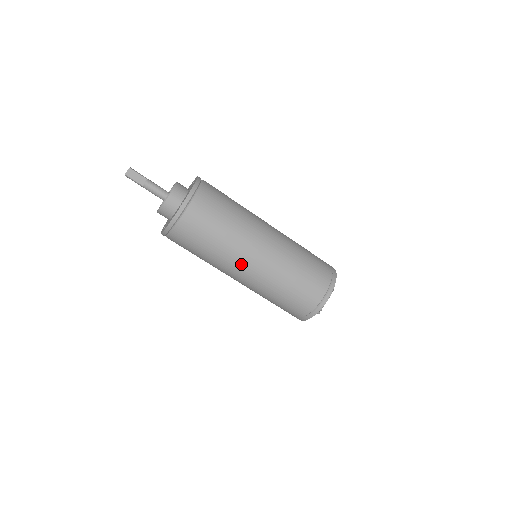
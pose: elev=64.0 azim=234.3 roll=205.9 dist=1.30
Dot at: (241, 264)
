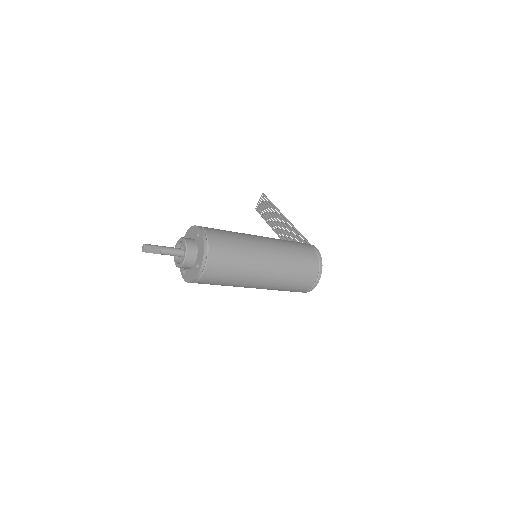
Dot at: (251, 286)
